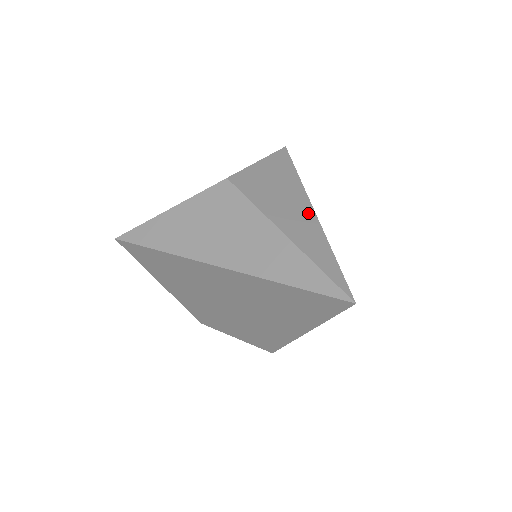
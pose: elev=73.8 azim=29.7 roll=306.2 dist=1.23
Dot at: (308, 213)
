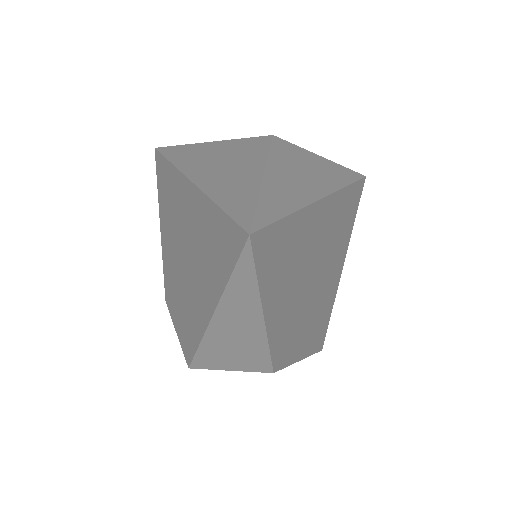
Dot at: (315, 191)
